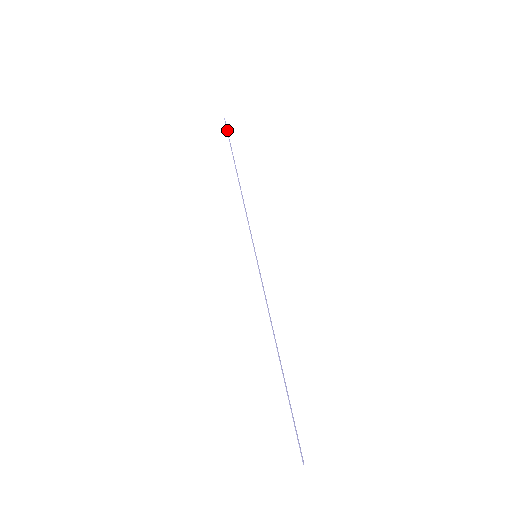
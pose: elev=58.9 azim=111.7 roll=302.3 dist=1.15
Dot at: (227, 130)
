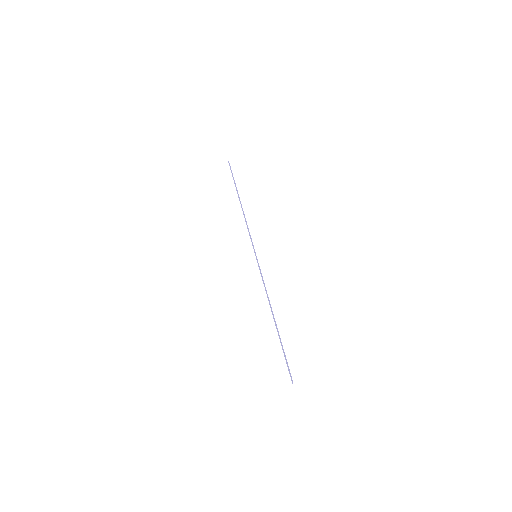
Dot at: (231, 170)
